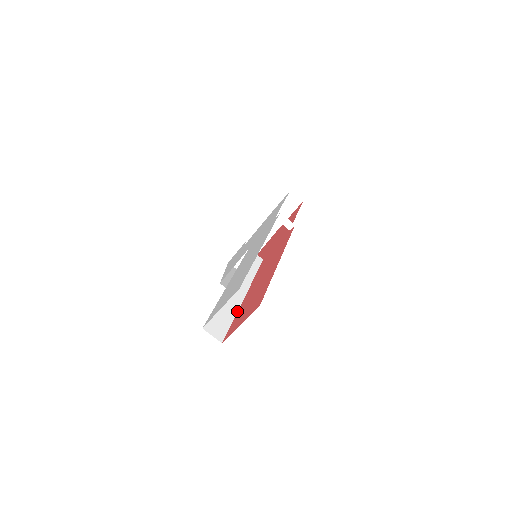
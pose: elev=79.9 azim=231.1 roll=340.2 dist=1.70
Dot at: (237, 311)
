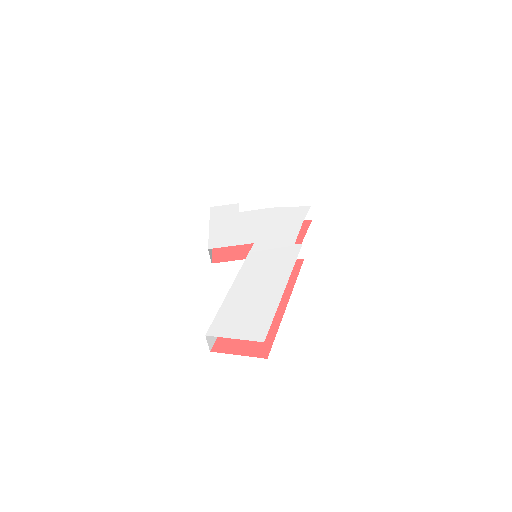
Dot at: occluded
